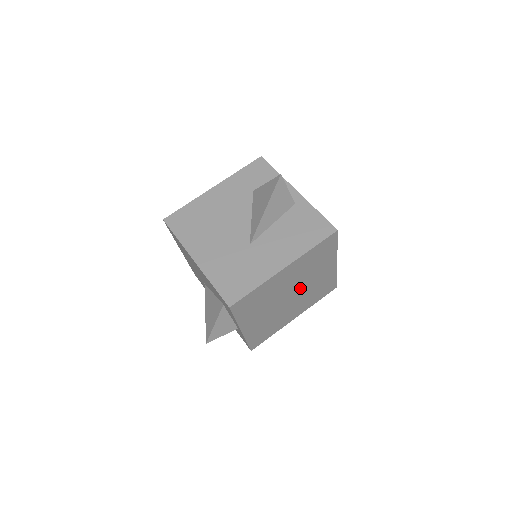
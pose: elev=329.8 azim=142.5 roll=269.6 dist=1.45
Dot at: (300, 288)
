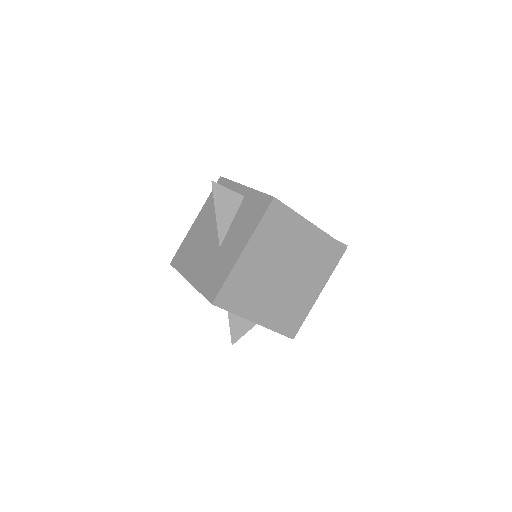
Dot at: (290, 263)
